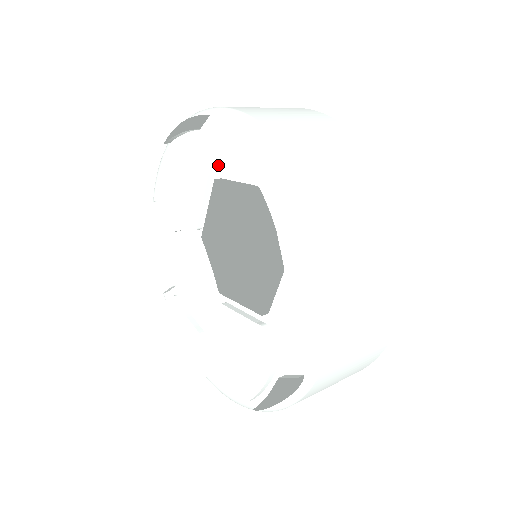
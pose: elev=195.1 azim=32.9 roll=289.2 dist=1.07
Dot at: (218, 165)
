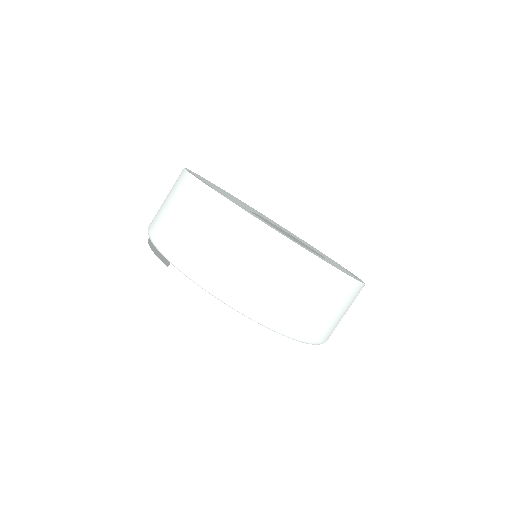
Dot at: occluded
